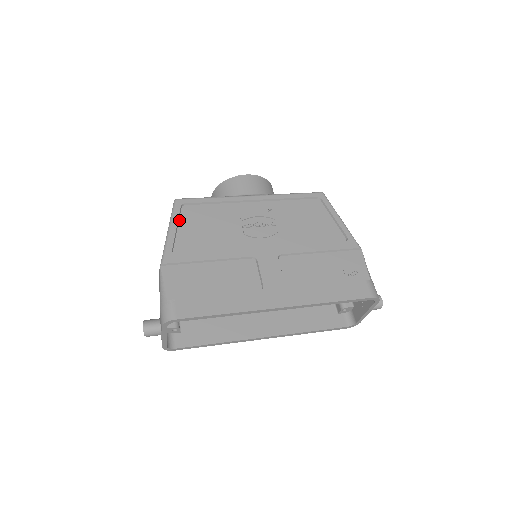
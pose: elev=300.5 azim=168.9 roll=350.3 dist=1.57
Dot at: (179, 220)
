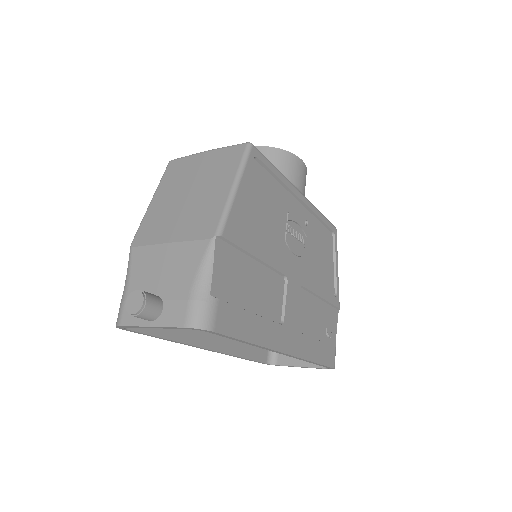
Dot at: (246, 177)
